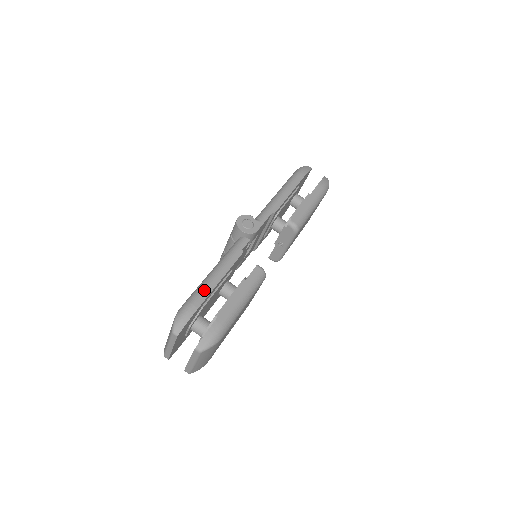
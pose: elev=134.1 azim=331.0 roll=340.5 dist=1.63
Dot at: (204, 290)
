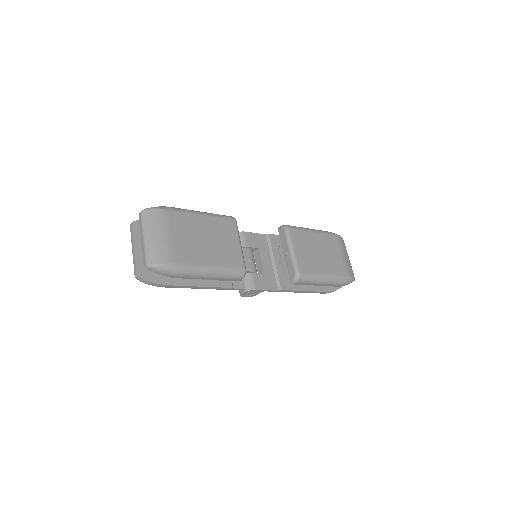
Dot at: occluded
